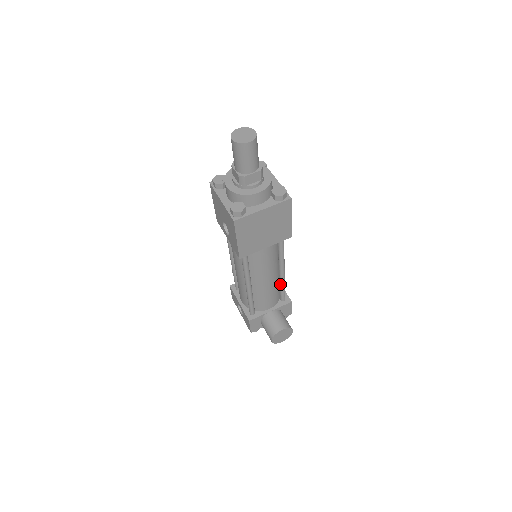
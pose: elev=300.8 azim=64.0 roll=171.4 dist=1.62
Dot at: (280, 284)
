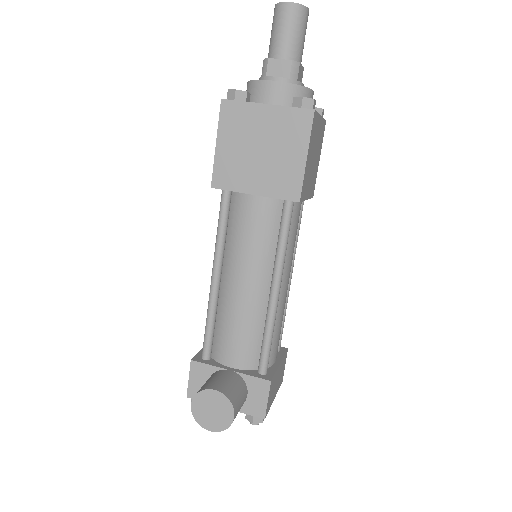
Dot at: (265, 323)
